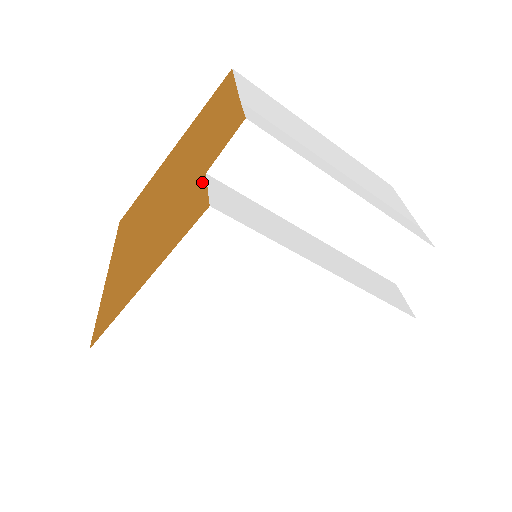
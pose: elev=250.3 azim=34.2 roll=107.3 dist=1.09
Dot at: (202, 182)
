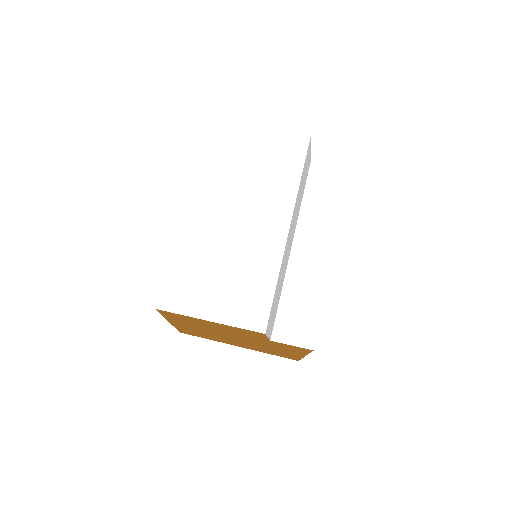
Dot at: occluded
